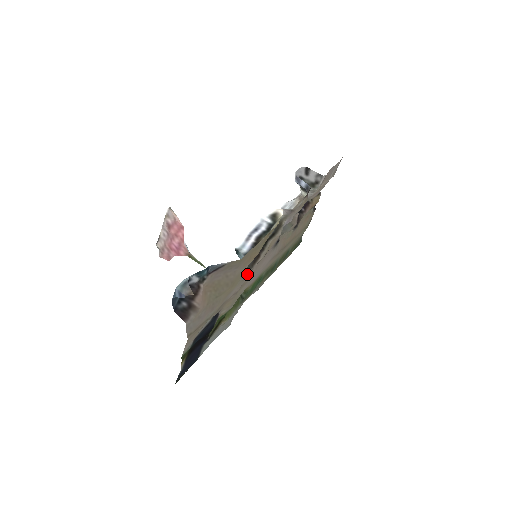
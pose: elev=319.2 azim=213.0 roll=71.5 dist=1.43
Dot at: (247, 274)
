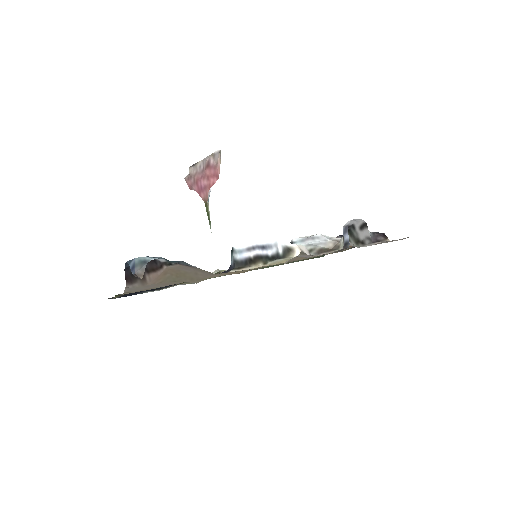
Dot at: occluded
